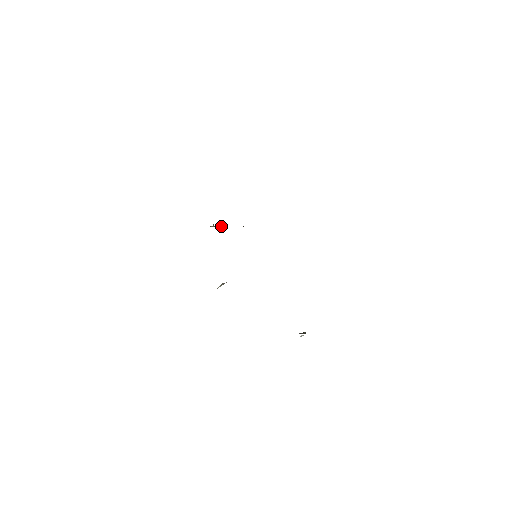
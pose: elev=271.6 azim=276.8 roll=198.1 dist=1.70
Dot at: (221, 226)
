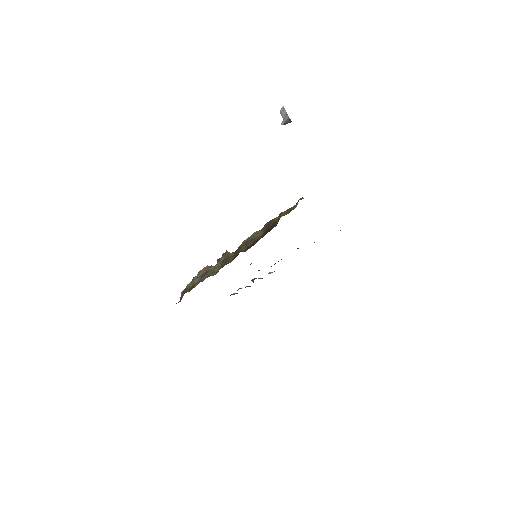
Dot at: (204, 269)
